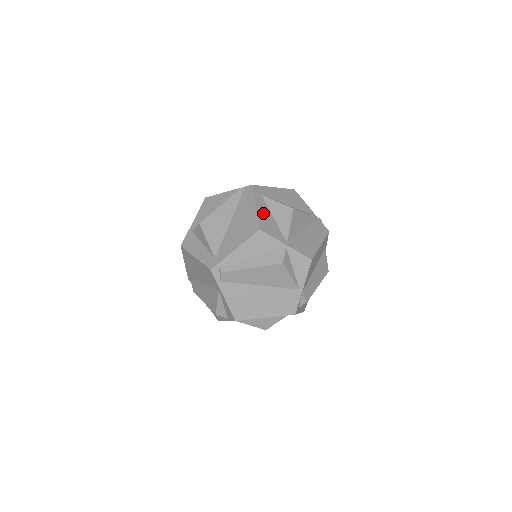
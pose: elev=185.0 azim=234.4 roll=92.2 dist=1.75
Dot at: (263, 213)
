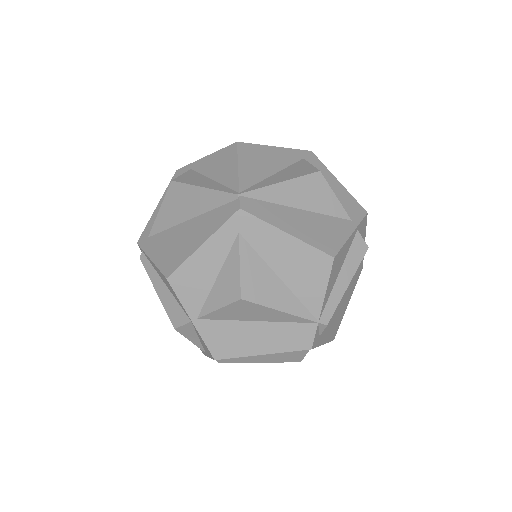
Dot at: (204, 261)
